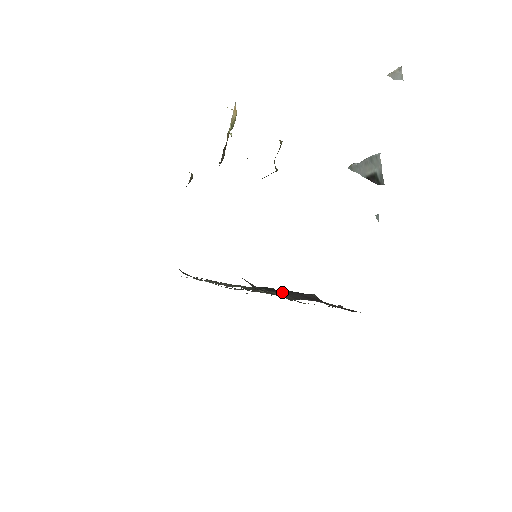
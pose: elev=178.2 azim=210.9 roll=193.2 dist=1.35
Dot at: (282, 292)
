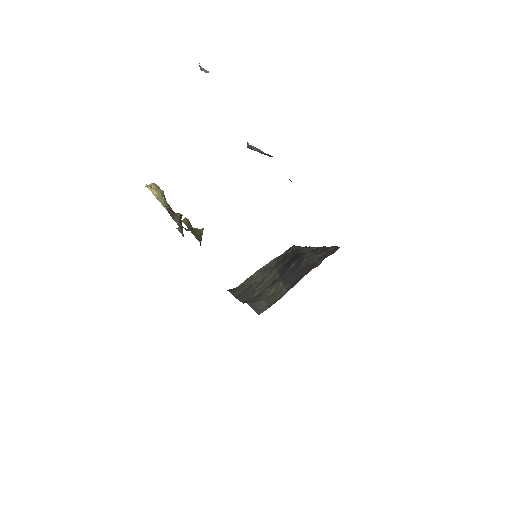
Dot at: (285, 277)
